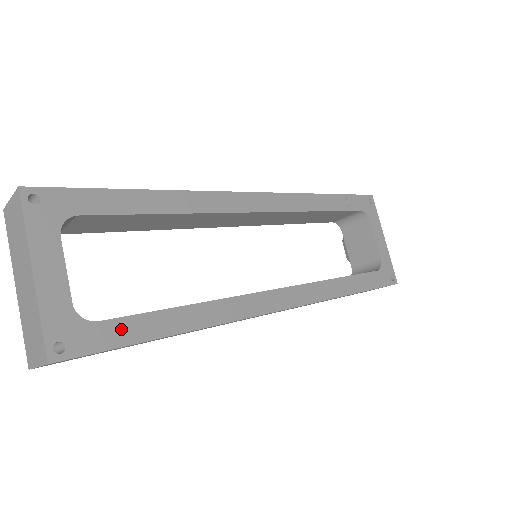
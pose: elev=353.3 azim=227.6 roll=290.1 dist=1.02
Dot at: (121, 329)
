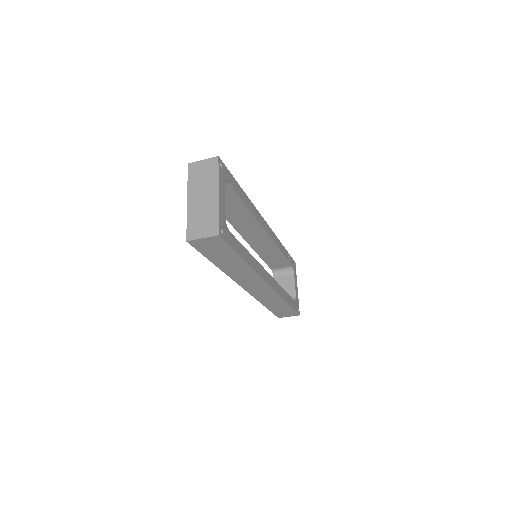
Dot at: (234, 242)
